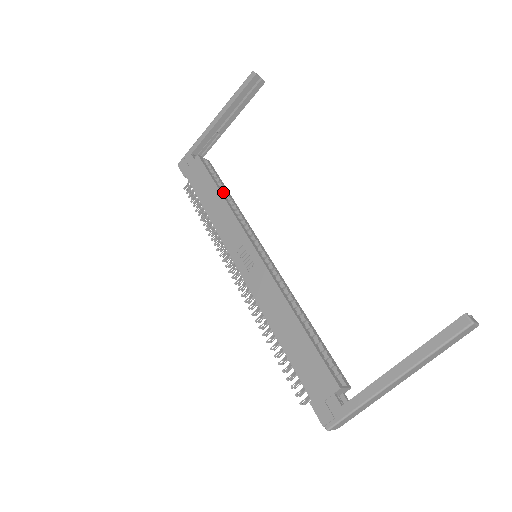
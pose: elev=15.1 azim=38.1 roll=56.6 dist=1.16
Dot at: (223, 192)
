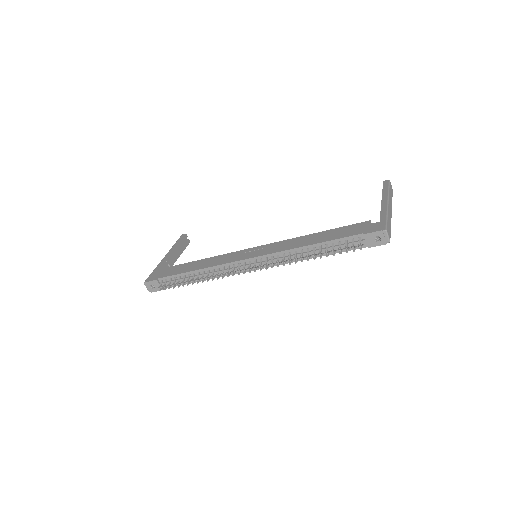
Dot at: occluded
